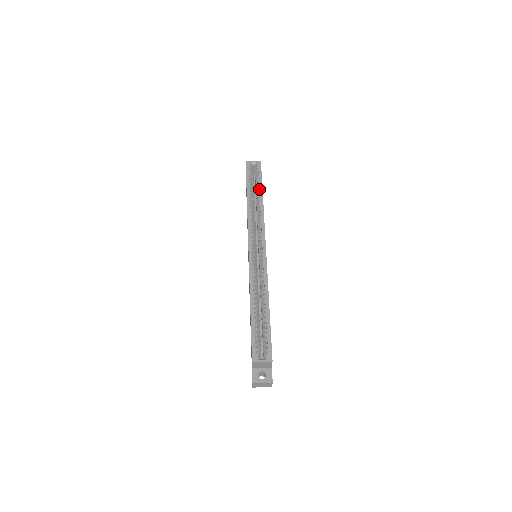
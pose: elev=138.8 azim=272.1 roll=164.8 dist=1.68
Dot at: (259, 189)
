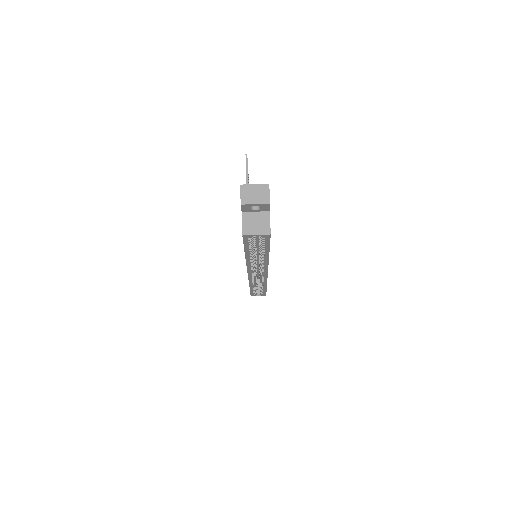
Dot at: (264, 253)
